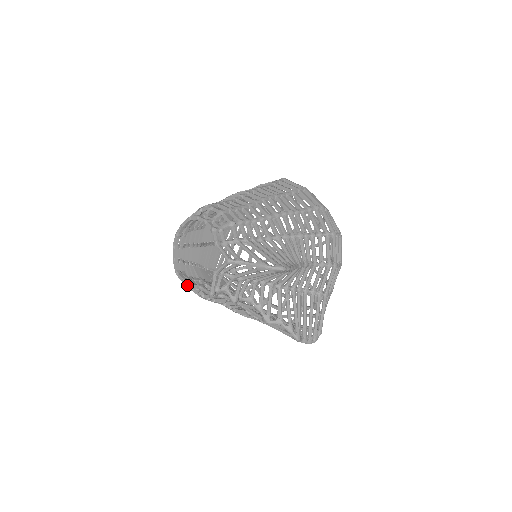
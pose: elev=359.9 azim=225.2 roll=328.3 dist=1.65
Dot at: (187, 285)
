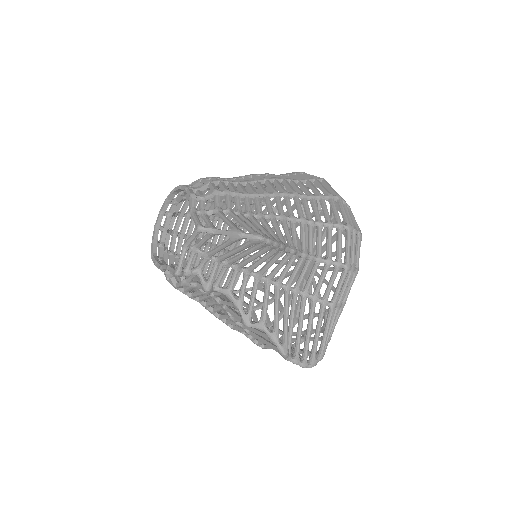
Dot at: (158, 267)
